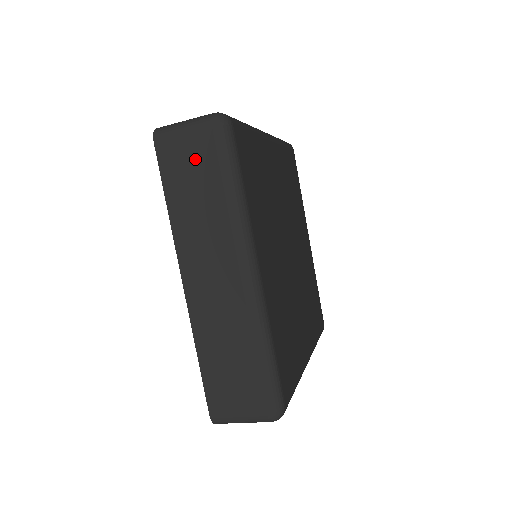
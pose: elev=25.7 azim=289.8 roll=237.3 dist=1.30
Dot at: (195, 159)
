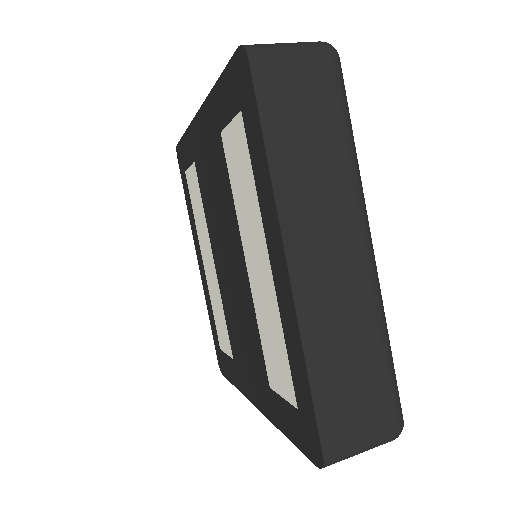
Dot at: occluded
